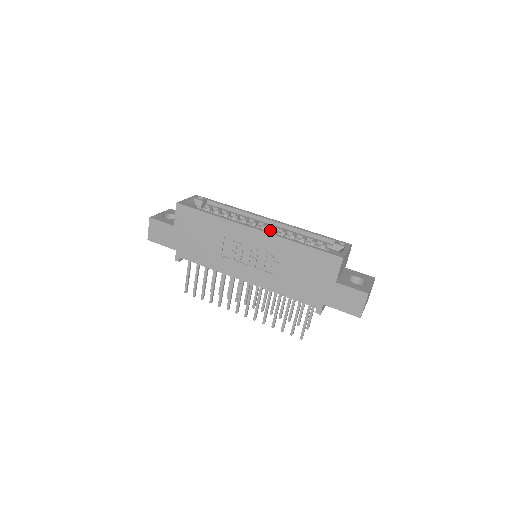
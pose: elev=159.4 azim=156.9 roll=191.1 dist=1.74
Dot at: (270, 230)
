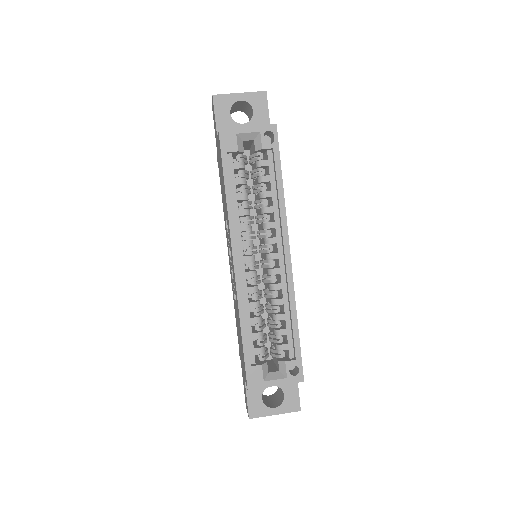
Dot at: (270, 267)
